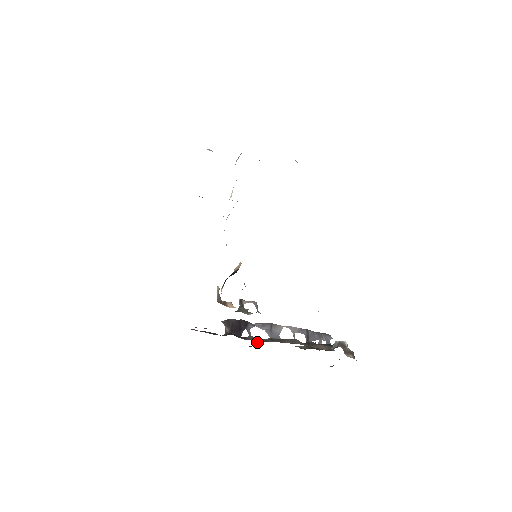
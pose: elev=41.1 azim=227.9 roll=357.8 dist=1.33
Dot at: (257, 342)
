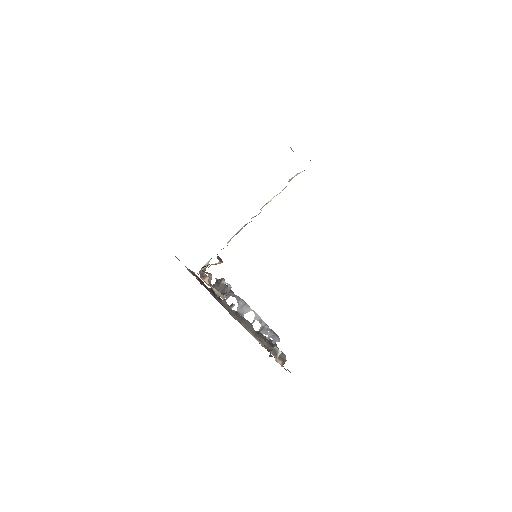
Dot at: (233, 306)
